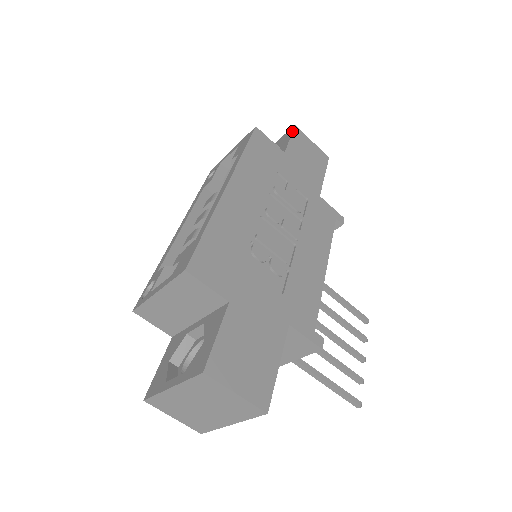
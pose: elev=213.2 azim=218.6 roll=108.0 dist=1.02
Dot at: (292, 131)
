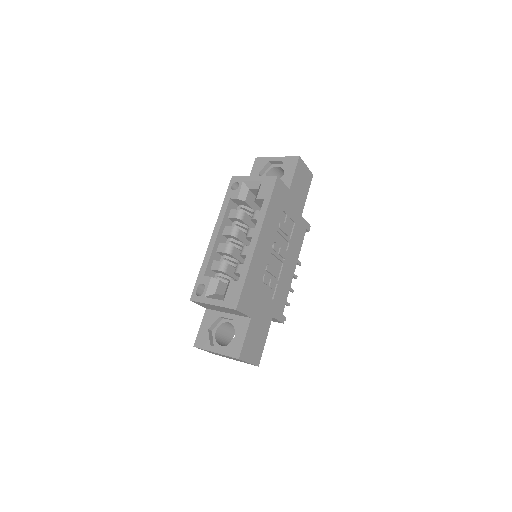
Dot at: (297, 164)
